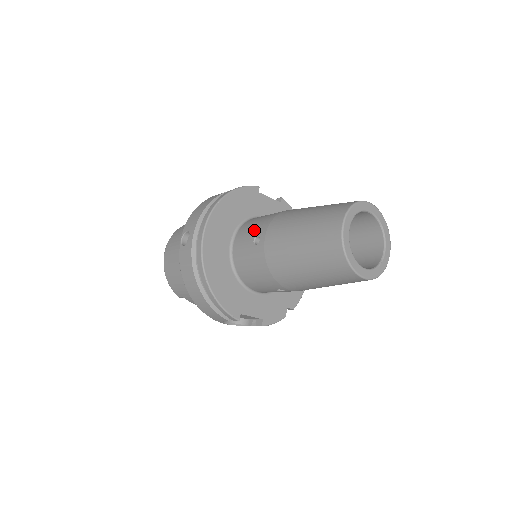
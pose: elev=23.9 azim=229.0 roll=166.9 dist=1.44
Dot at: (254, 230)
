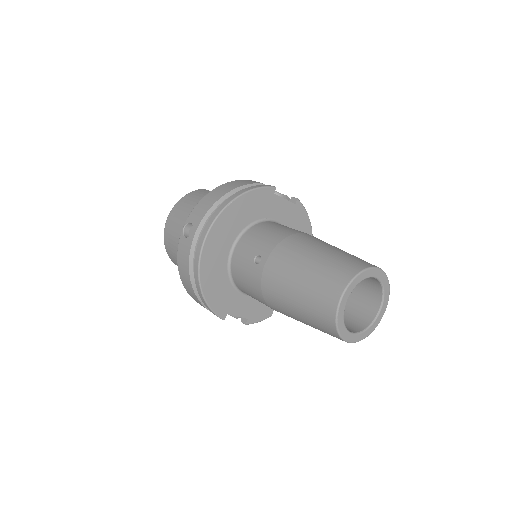
Dot at: (258, 246)
